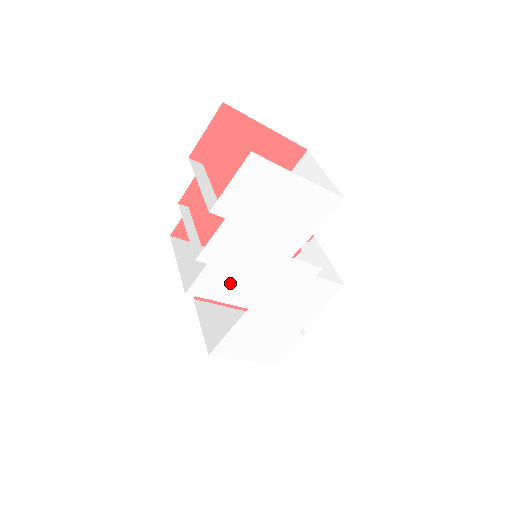
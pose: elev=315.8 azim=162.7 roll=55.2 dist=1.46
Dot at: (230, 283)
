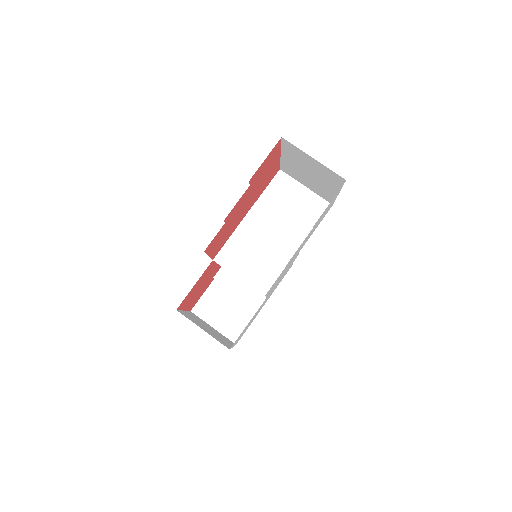
Dot at: occluded
